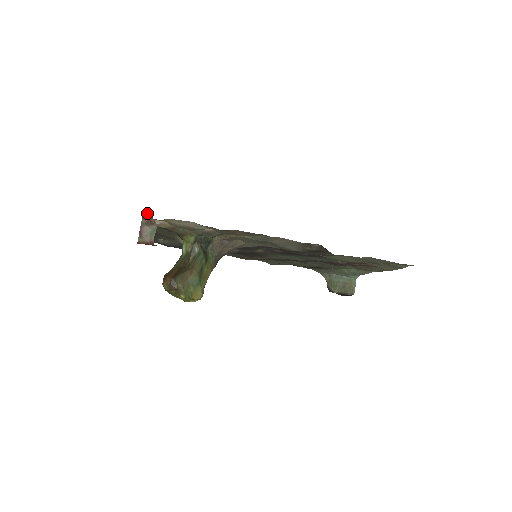
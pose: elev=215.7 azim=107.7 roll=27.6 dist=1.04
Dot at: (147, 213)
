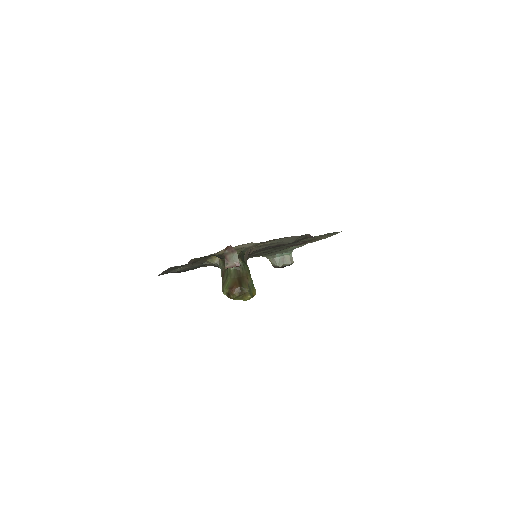
Dot at: occluded
